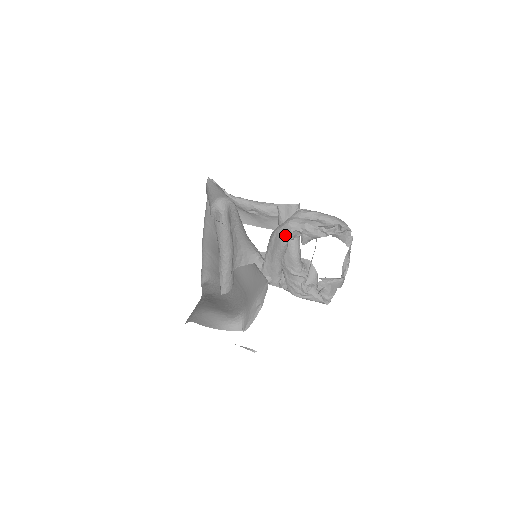
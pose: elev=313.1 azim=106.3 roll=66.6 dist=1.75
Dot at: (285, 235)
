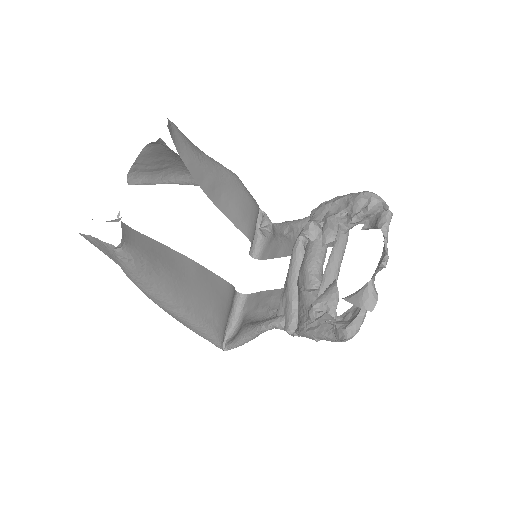
Dot at: (301, 232)
